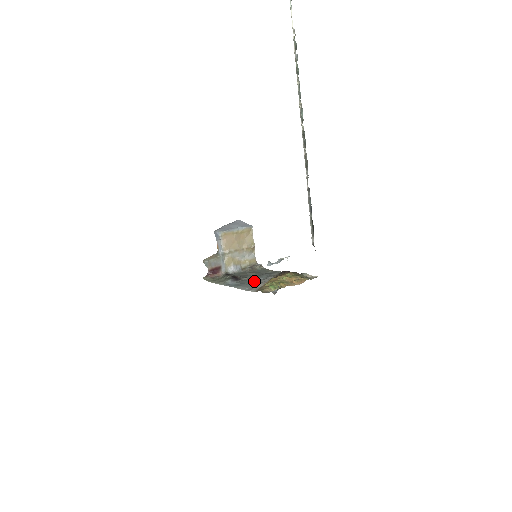
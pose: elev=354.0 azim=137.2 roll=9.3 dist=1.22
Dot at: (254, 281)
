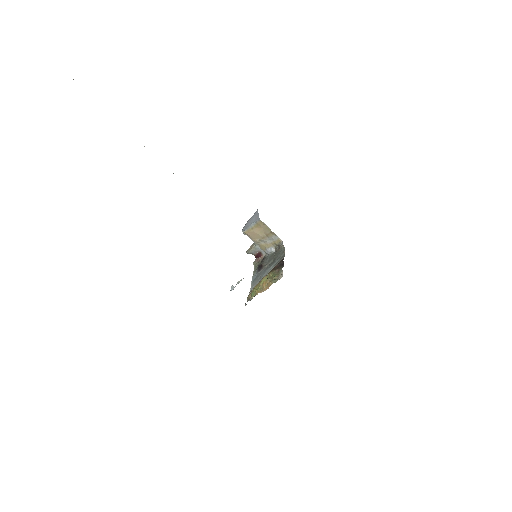
Dot at: (264, 273)
